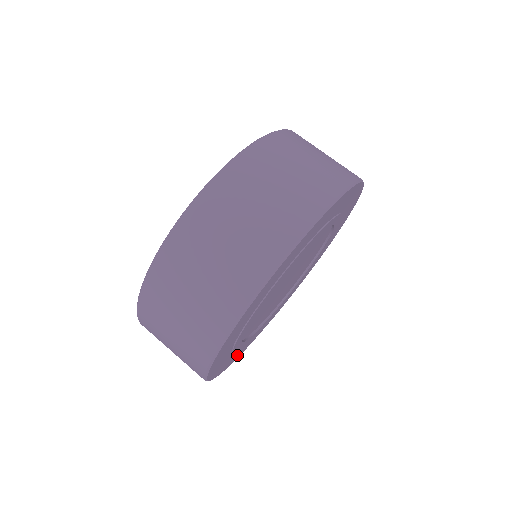
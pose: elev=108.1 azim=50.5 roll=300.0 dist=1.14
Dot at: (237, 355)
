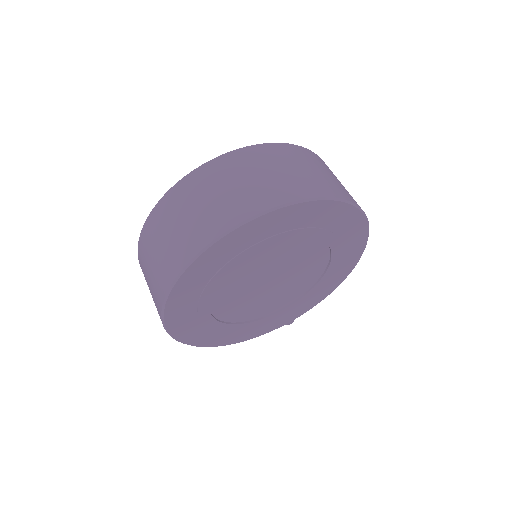
Dot at: (192, 336)
